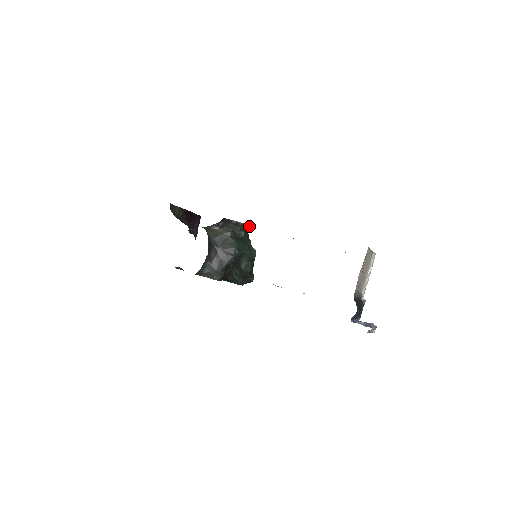
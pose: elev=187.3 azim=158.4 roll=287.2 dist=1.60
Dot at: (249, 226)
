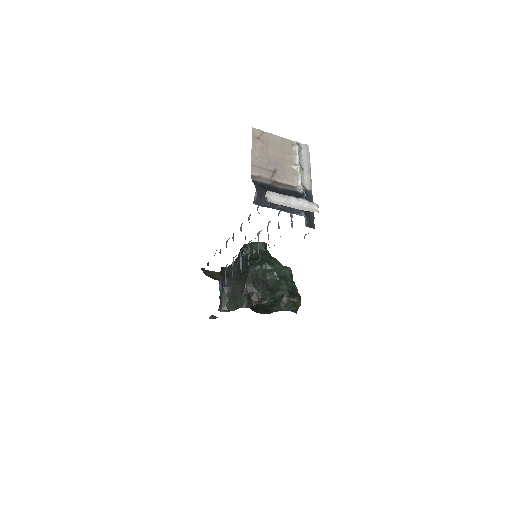
Dot at: (262, 243)
